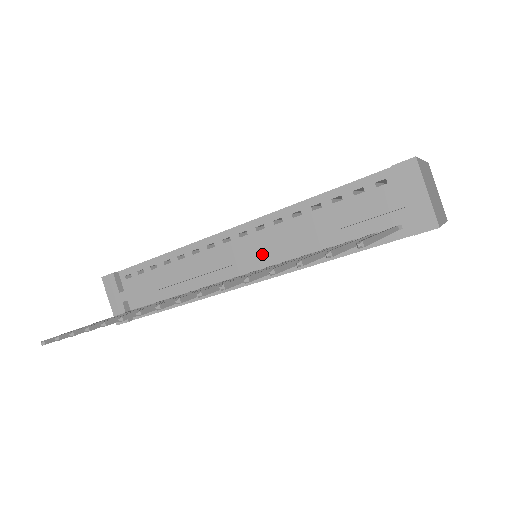
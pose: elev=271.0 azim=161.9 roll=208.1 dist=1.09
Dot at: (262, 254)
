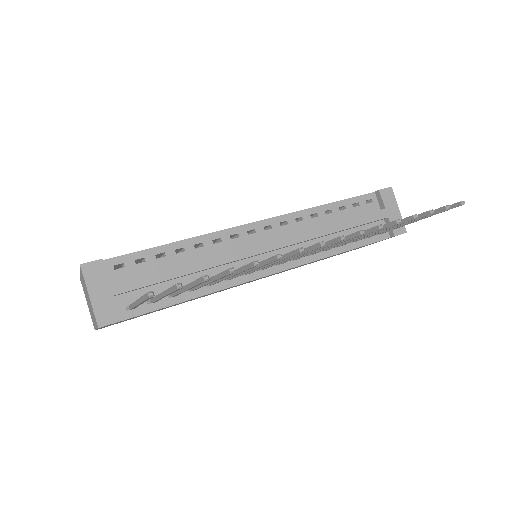
Dot at: (292, 244)
